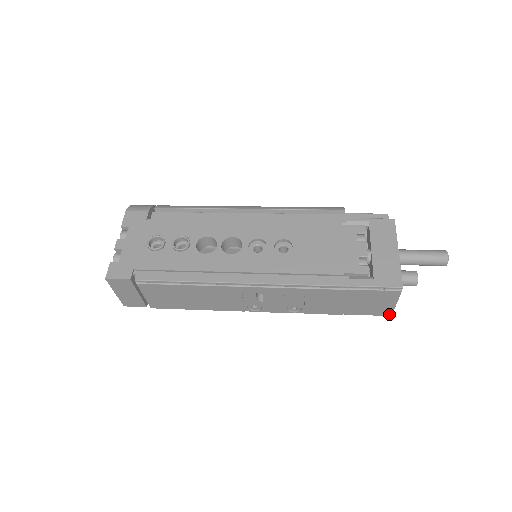
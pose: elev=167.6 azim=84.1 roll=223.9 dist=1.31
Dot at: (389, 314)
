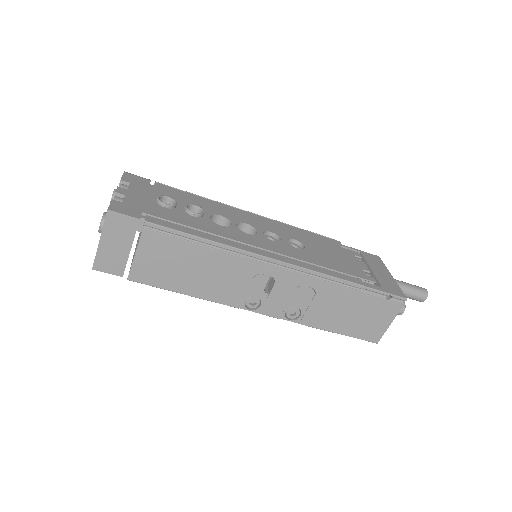
Dot at: (377, 340)
